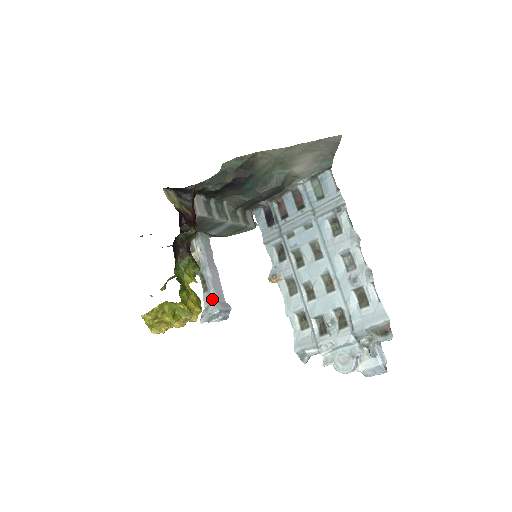
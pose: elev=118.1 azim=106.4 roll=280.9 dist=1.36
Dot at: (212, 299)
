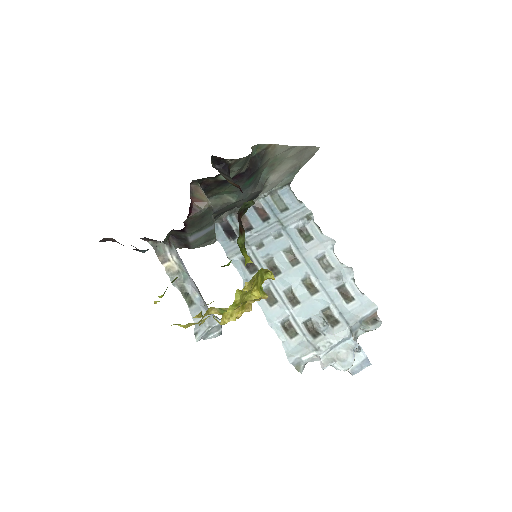
Dot at: occluded
